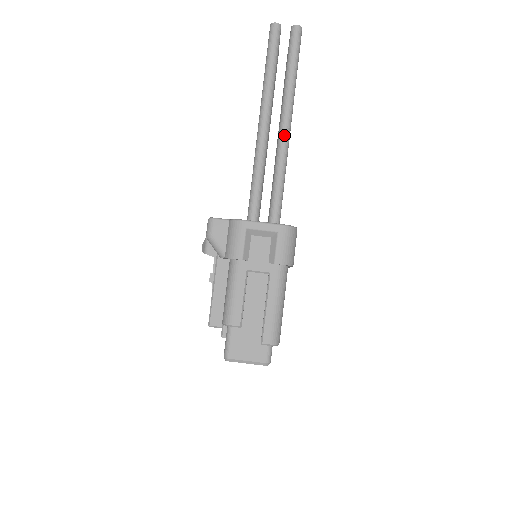
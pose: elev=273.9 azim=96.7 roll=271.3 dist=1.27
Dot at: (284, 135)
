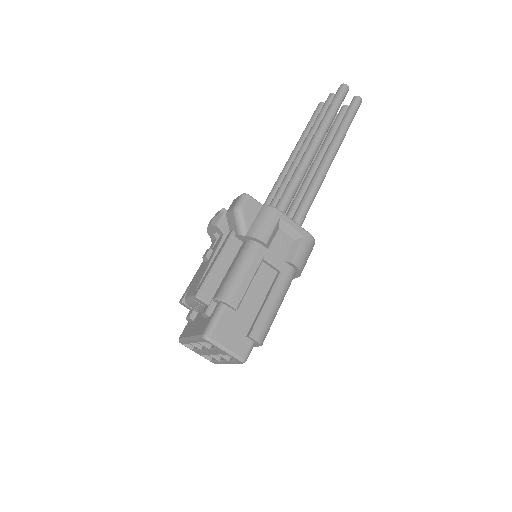
Dot at: (326, 166)
